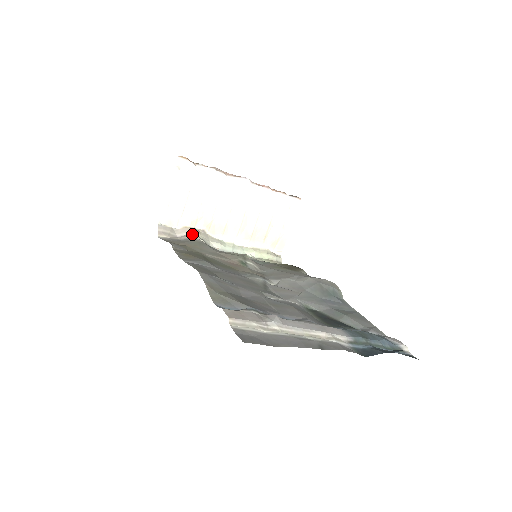
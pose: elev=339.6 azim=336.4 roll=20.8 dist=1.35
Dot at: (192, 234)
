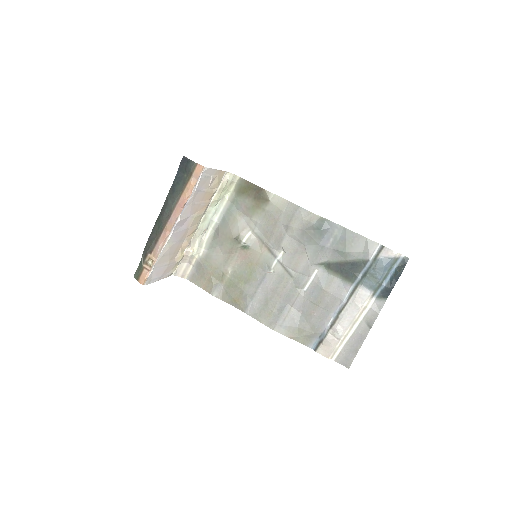
Dot at: (192, 256)
